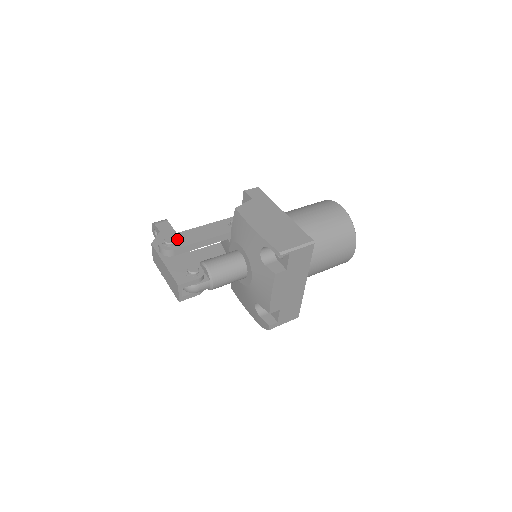
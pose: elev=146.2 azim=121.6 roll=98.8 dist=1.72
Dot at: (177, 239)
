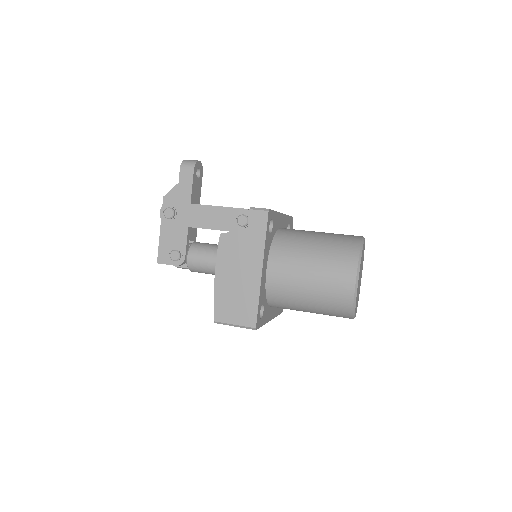
Dot at: (178, 212)
